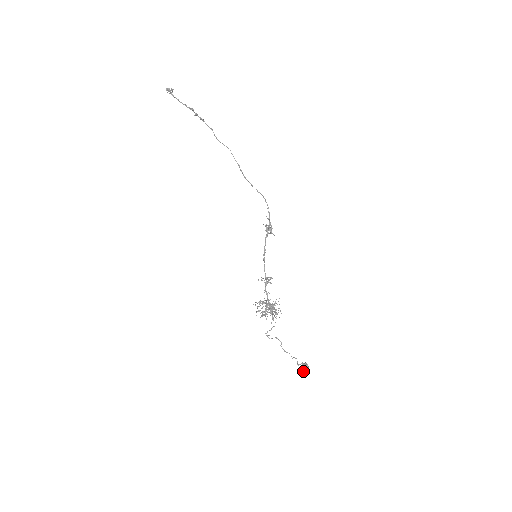
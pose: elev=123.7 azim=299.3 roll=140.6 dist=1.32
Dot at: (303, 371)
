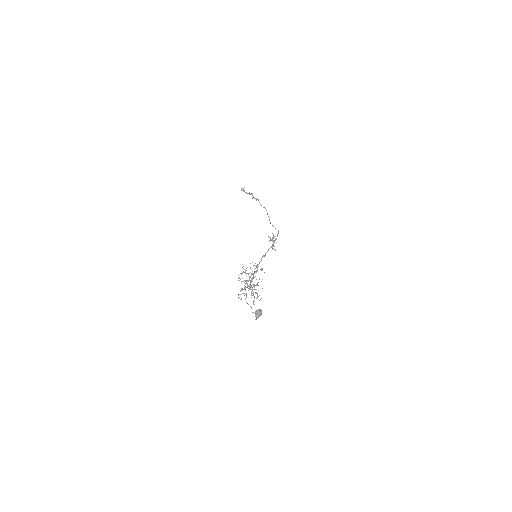
Dot at: (255, 315)
